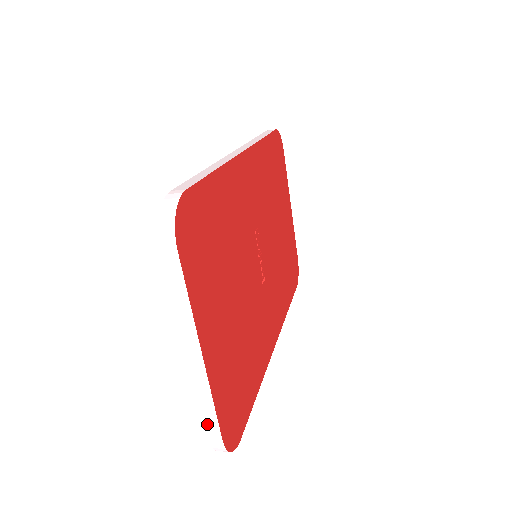
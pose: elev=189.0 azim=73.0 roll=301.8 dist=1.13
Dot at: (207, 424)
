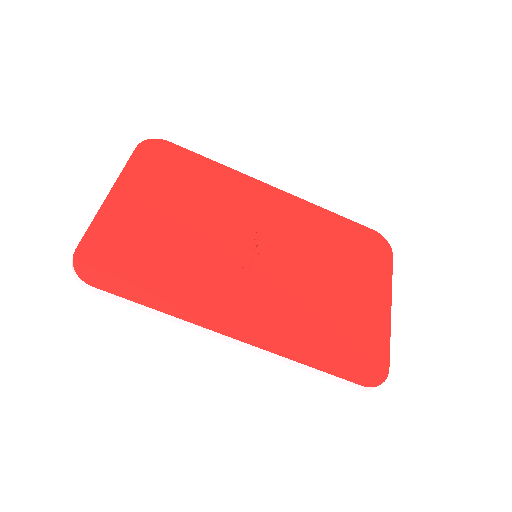
Dot at: occluded
